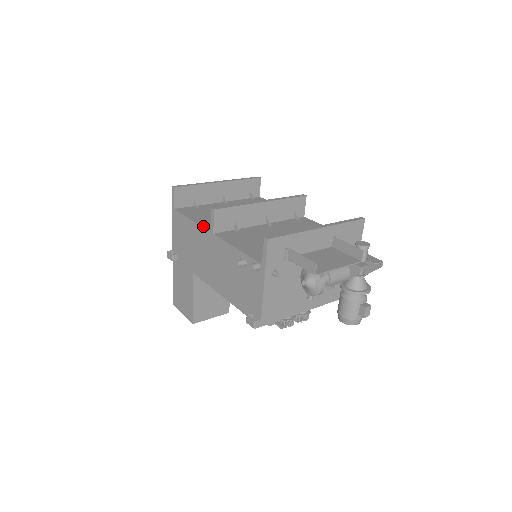
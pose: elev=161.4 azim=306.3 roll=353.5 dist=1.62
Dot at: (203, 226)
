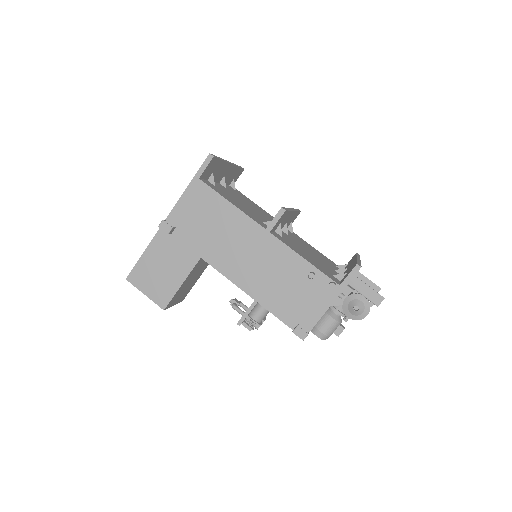
Dot at: (251, 217)
